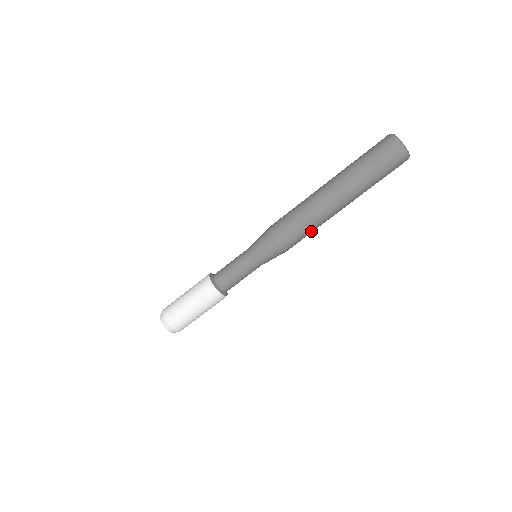
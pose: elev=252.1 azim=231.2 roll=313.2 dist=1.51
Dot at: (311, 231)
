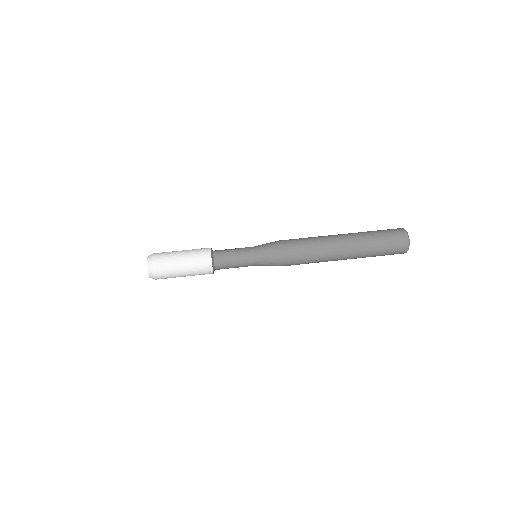
Dot at: (309, 245)
